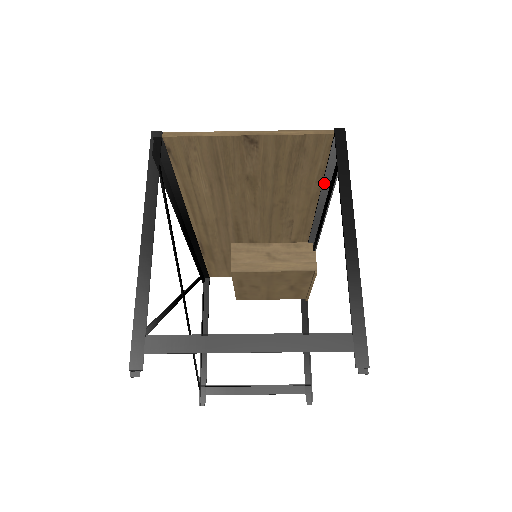
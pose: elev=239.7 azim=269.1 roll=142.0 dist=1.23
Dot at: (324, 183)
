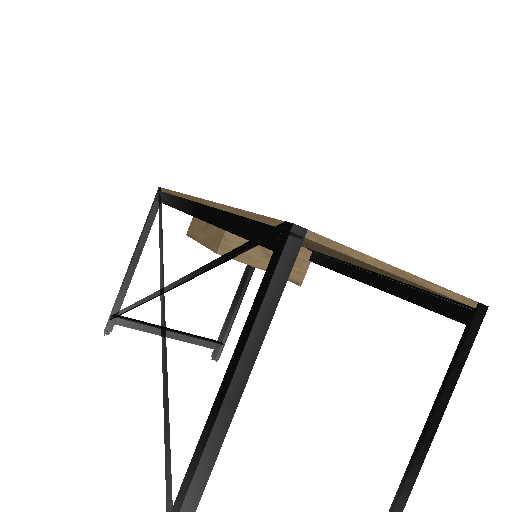
Dot at: (399, 282)
